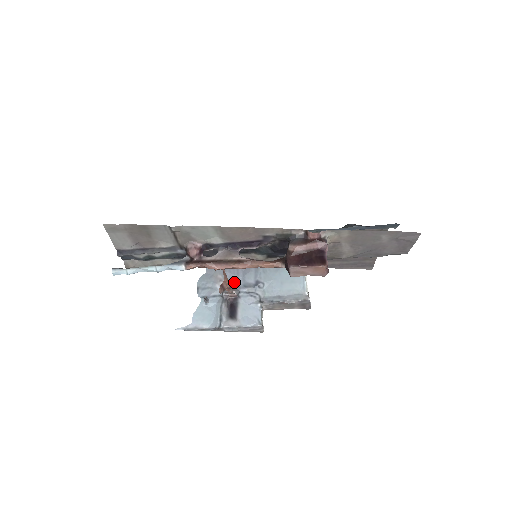
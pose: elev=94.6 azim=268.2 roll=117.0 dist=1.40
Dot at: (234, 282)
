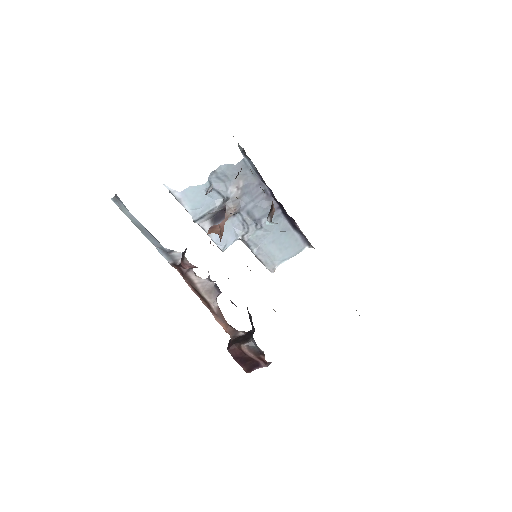
Dot at: (245, 200)
